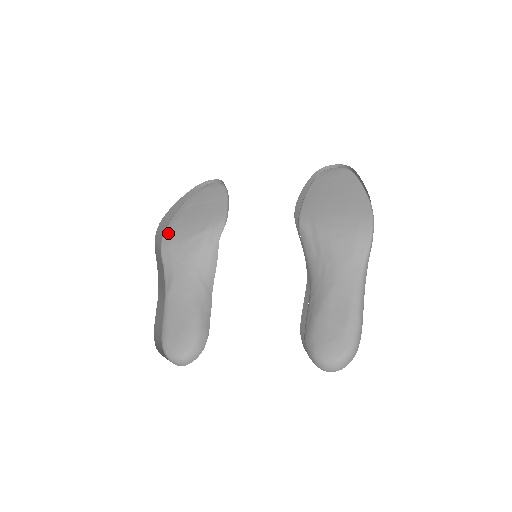
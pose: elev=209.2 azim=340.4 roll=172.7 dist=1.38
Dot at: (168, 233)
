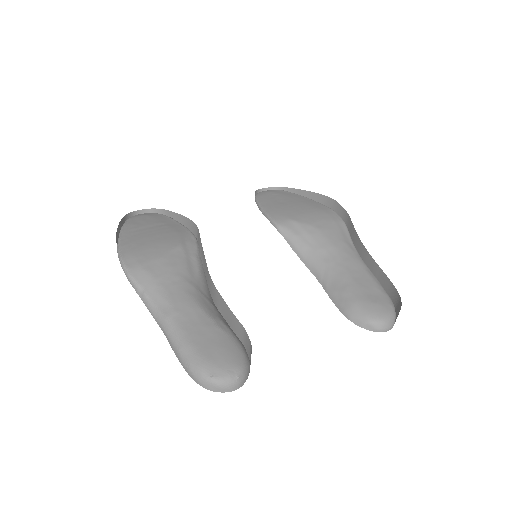
Dot at: (129, 255)
